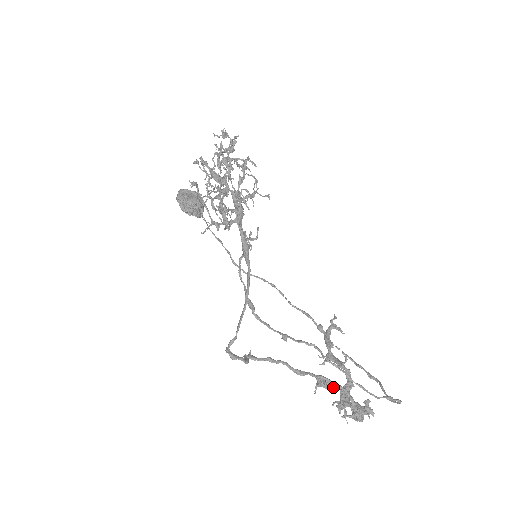
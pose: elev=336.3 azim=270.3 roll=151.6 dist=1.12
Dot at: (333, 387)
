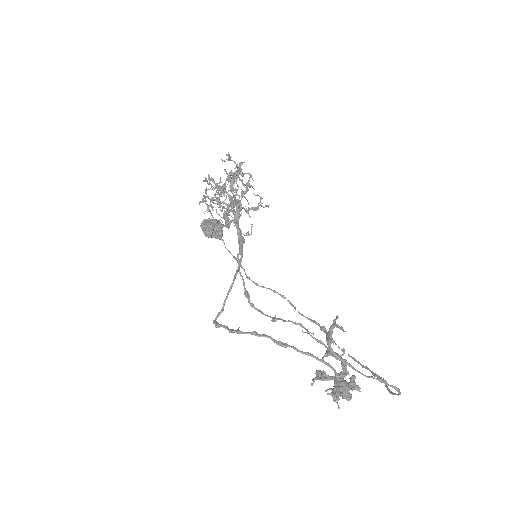
Dot at: (330, 379)
